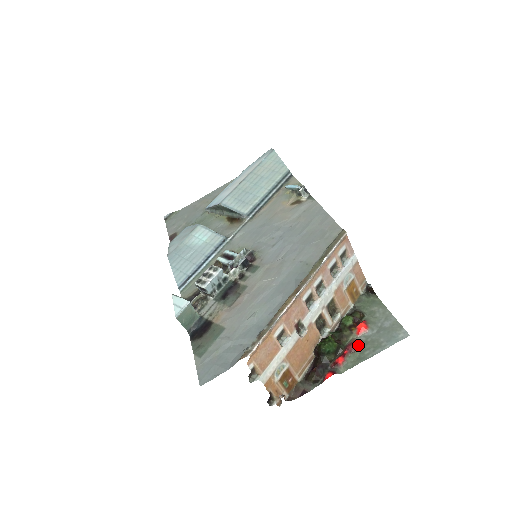
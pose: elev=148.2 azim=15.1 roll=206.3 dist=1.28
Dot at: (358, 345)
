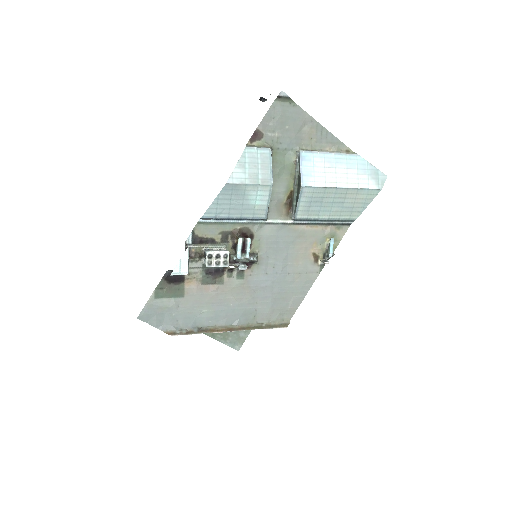
Dot at: occluded
